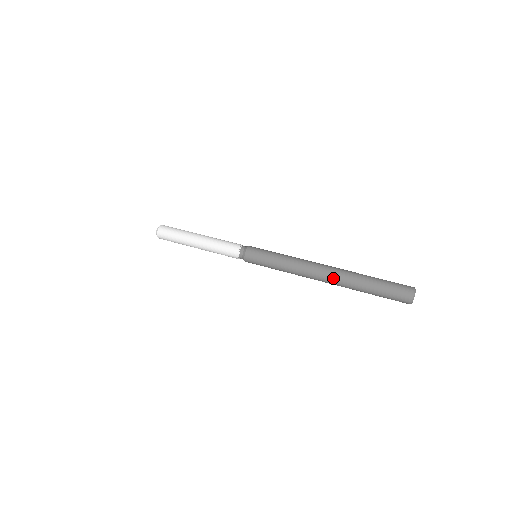
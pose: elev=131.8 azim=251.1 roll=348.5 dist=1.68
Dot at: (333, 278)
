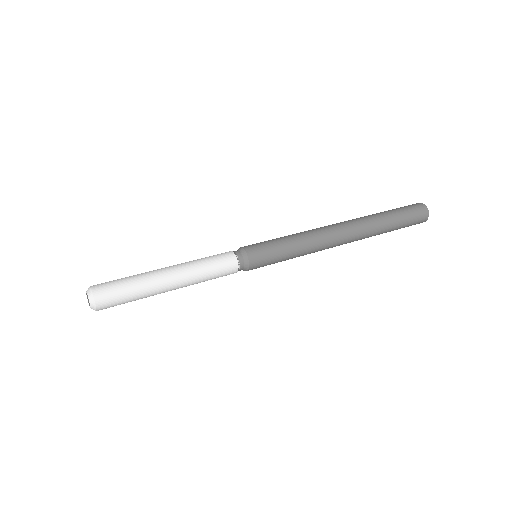
Dot at: (357, 234)
